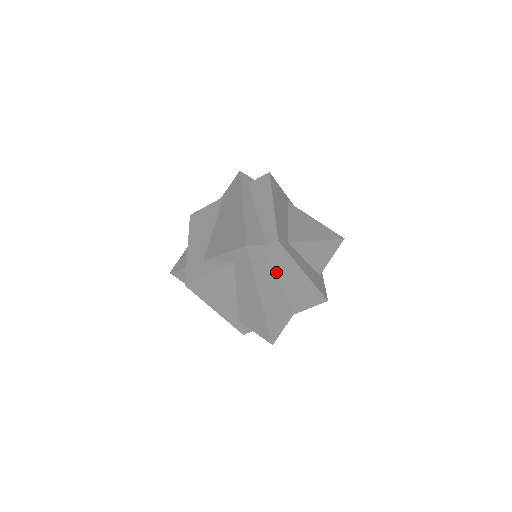
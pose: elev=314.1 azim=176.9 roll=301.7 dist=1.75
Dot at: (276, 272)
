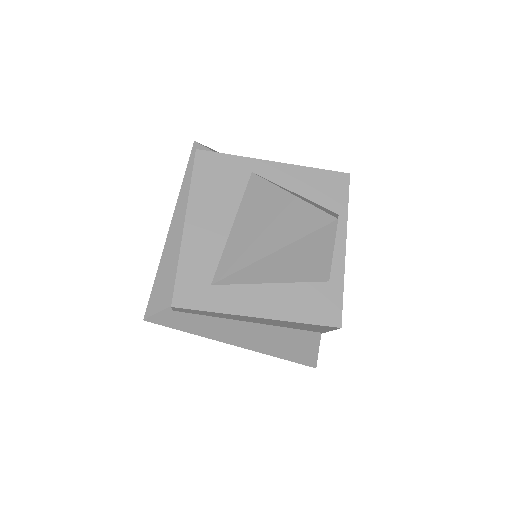
Dot at: (227, 318)
